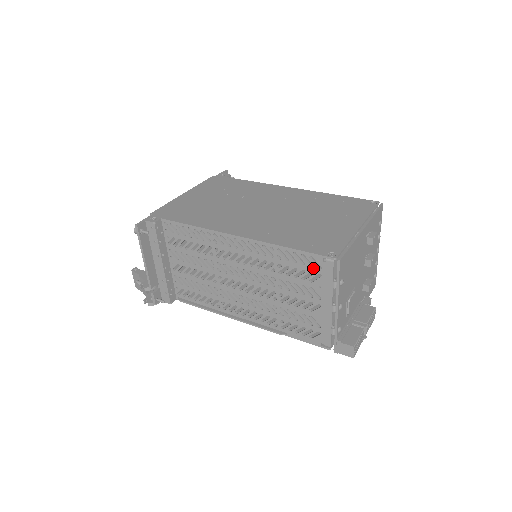
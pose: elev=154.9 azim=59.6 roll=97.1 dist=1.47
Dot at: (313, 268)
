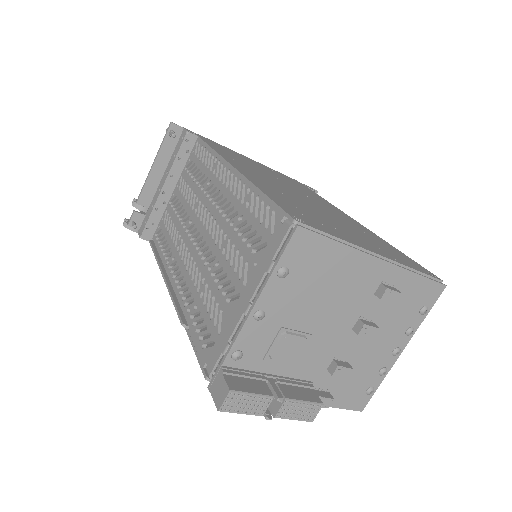
Dot at: (266, 230)
